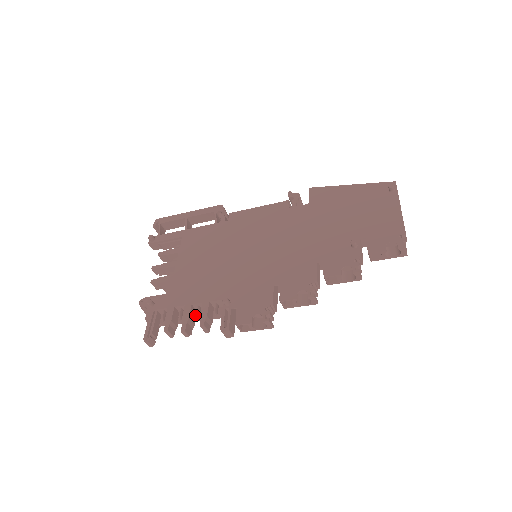
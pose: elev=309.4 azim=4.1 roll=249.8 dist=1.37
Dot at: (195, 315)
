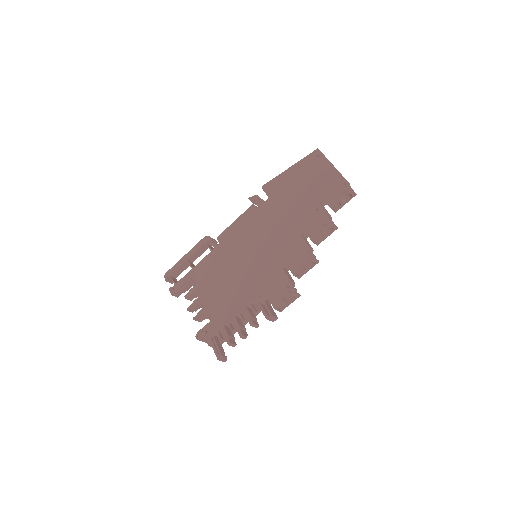
Dot at: (241, 321)
